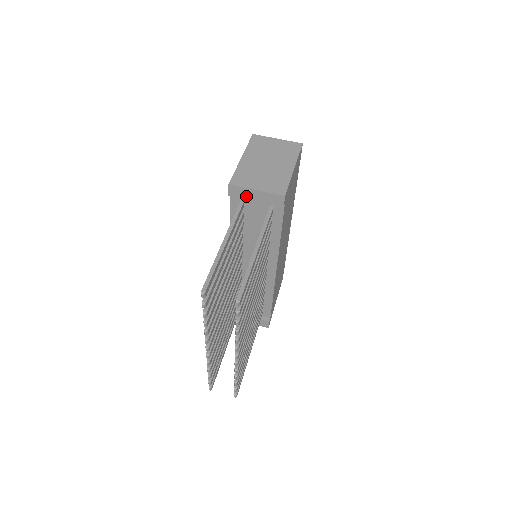
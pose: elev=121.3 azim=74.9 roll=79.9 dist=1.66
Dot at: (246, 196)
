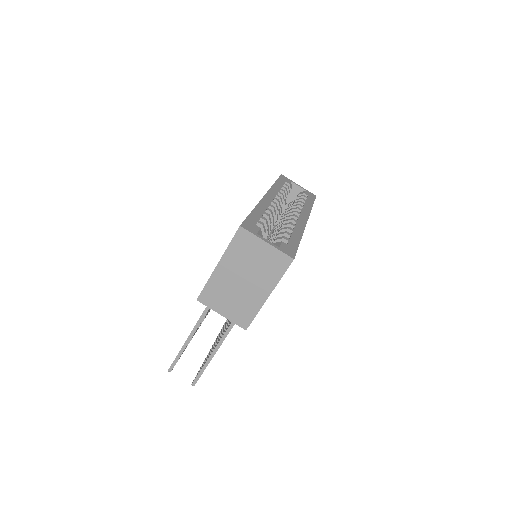
Dot at: occluded
